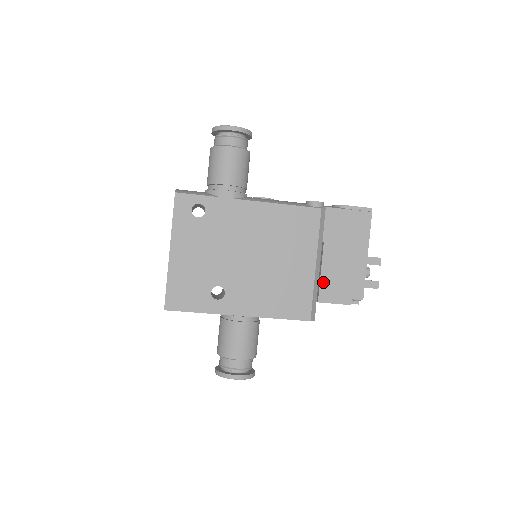
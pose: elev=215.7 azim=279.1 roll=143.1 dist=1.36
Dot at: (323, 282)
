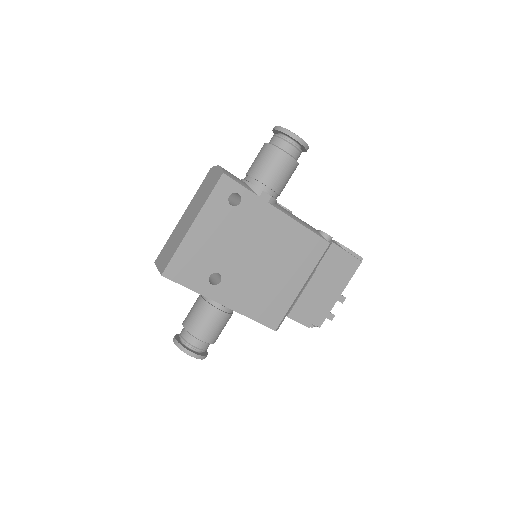
Dot at: (299, 302)
